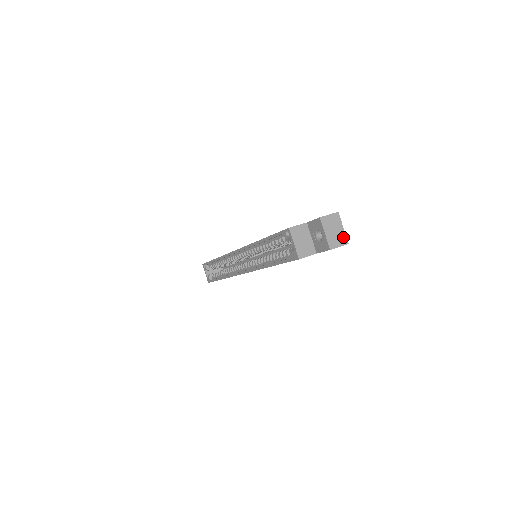
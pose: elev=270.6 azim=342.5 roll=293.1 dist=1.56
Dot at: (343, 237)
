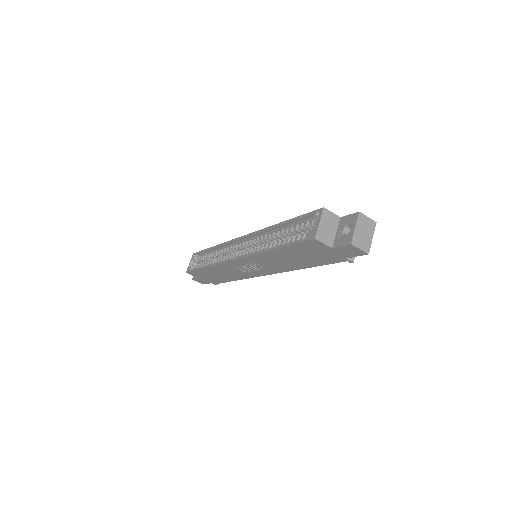
Dot at: (368, 245)
